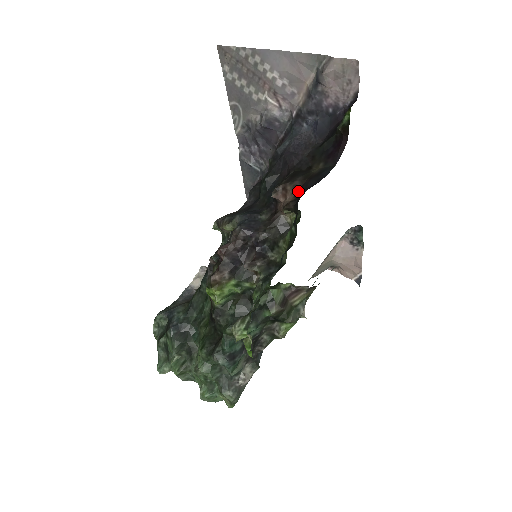
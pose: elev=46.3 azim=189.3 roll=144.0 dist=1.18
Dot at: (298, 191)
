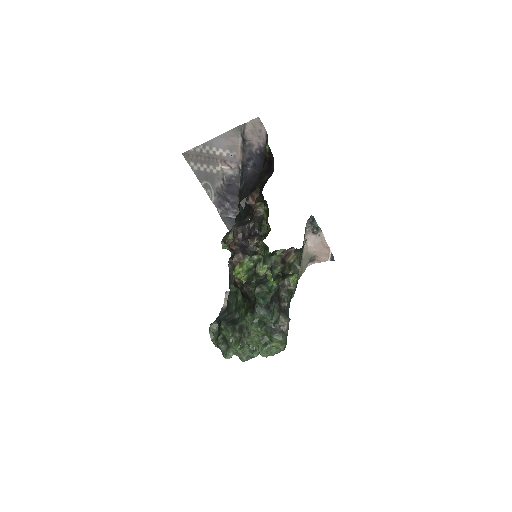
Dot at: occluded
